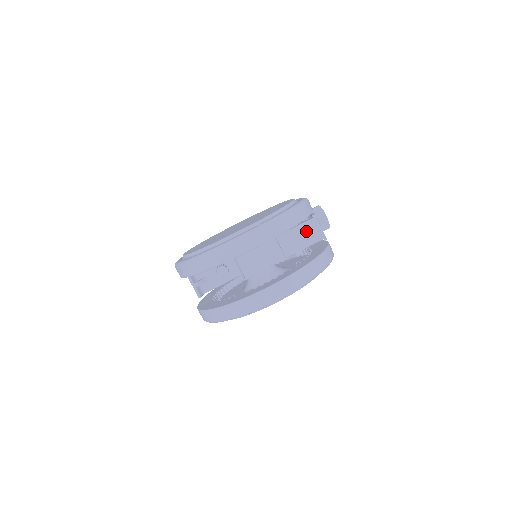
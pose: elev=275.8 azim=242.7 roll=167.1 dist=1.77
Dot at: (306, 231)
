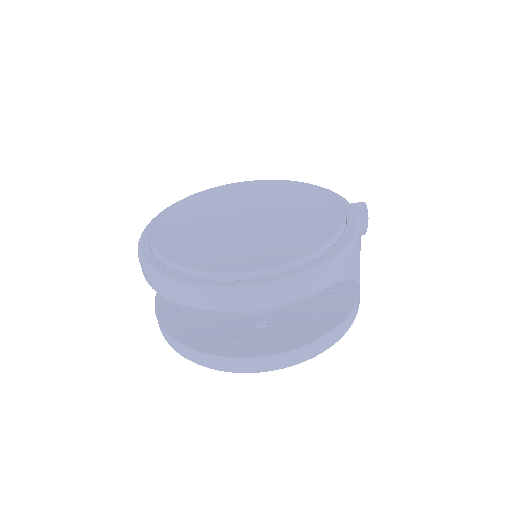
Dot at: occluded
